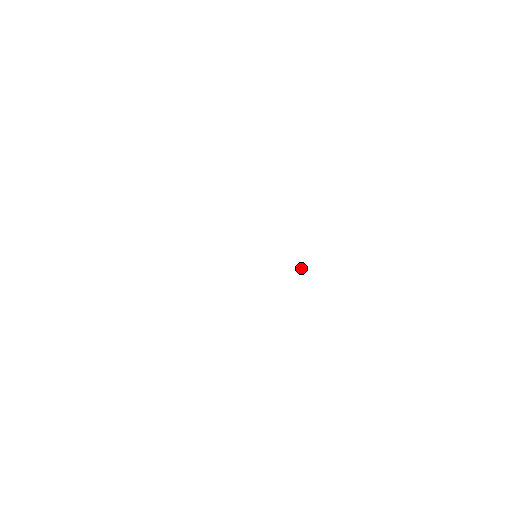
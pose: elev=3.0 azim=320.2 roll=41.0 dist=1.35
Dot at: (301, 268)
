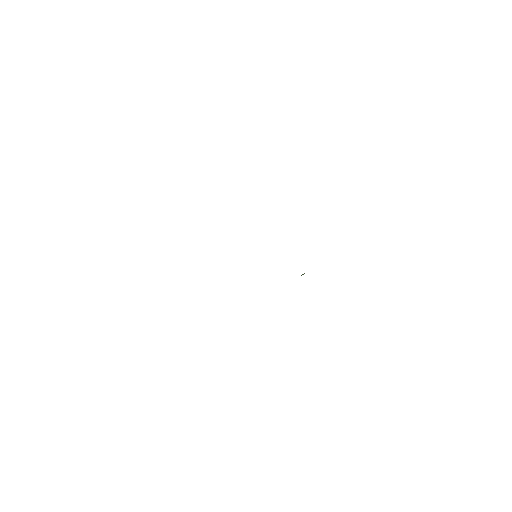
Dot at: occluded
